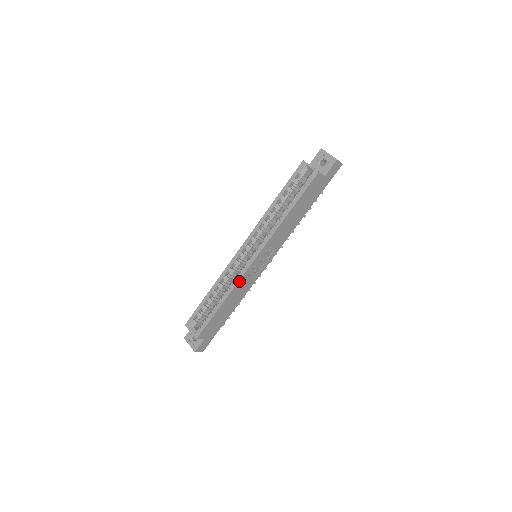
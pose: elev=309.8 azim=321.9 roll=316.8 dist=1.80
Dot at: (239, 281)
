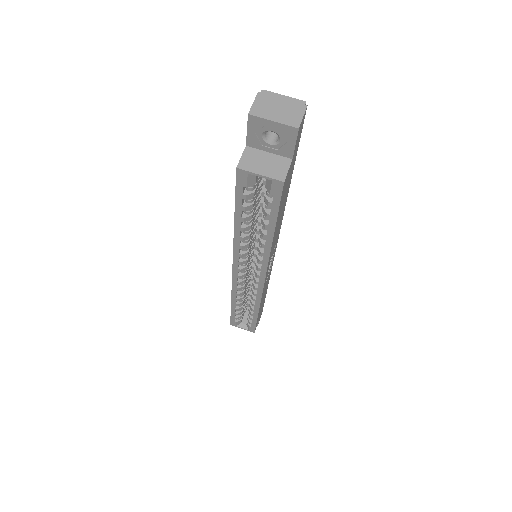
Dot at: (261, 296)
